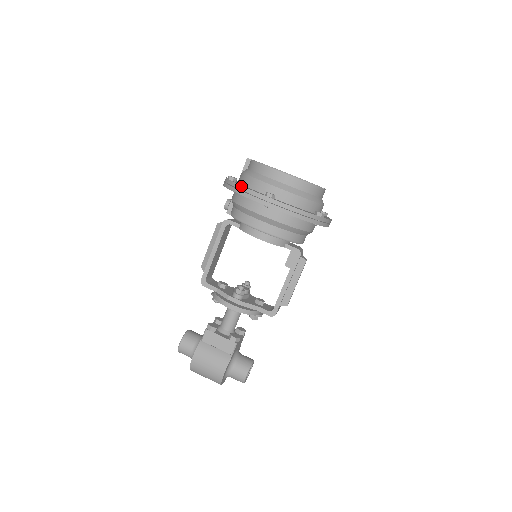
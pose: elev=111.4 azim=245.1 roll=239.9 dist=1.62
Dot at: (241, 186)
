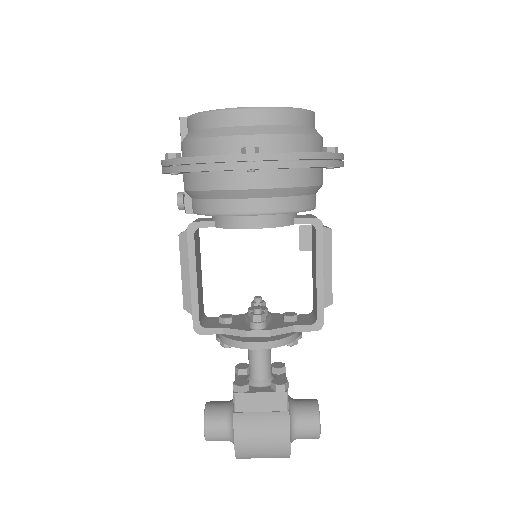
Dot at: (196, 157)
